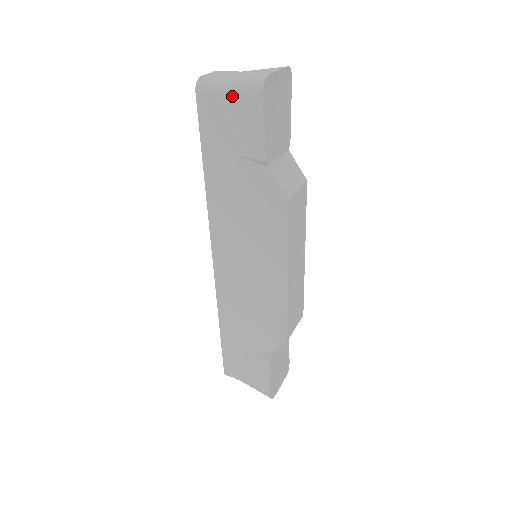
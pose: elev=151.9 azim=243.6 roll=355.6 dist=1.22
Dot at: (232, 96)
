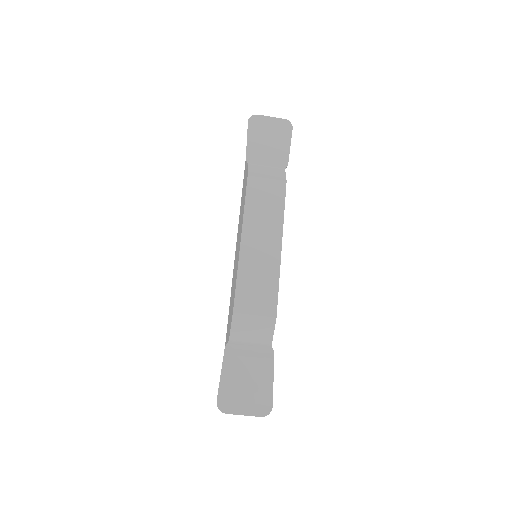
Dot at: occluded
